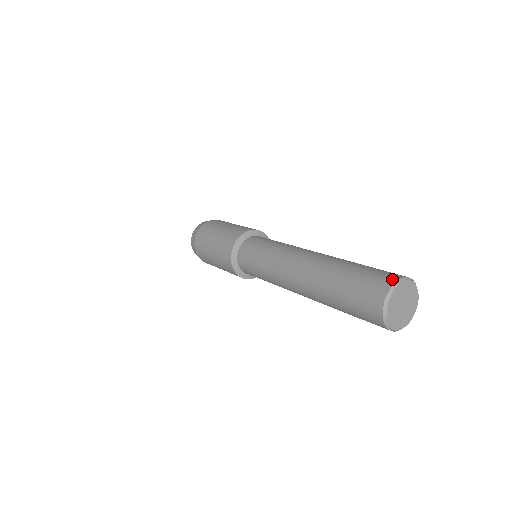
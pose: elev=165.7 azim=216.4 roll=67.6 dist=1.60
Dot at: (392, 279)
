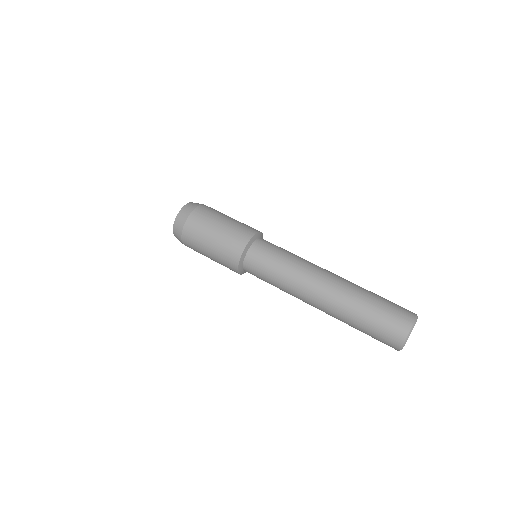
Dot at: (407, 326)
